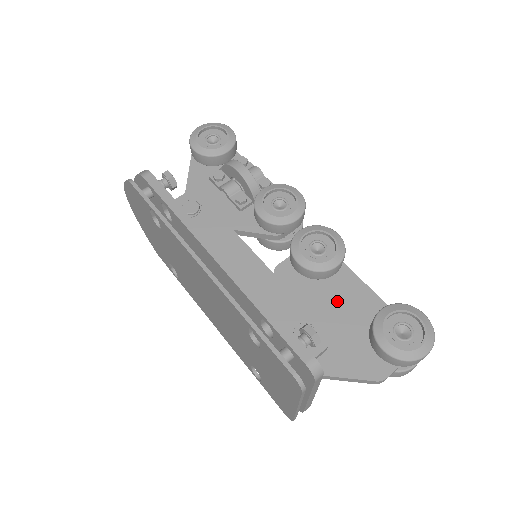
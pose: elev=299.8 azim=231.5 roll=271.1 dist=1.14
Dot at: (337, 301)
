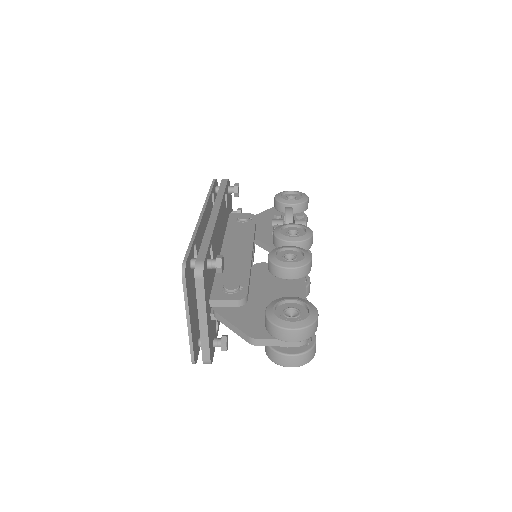
Dot at: (276, 292)
